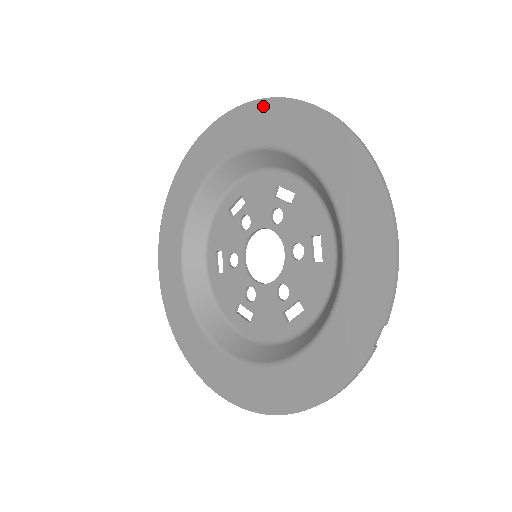
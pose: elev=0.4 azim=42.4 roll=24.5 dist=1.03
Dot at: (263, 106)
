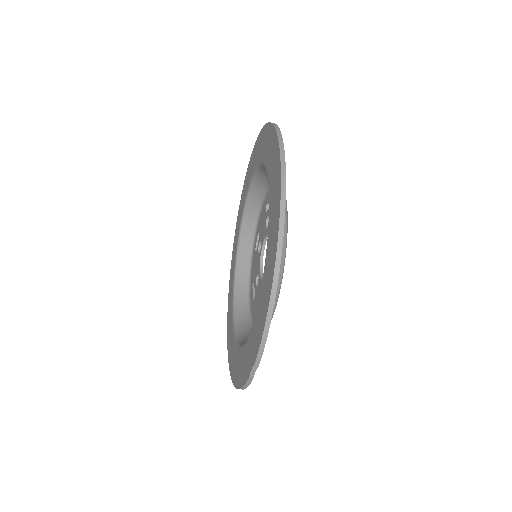
Dot at: (273, 134)
